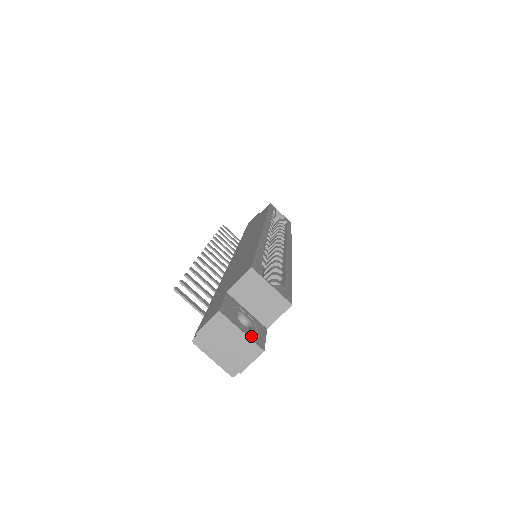
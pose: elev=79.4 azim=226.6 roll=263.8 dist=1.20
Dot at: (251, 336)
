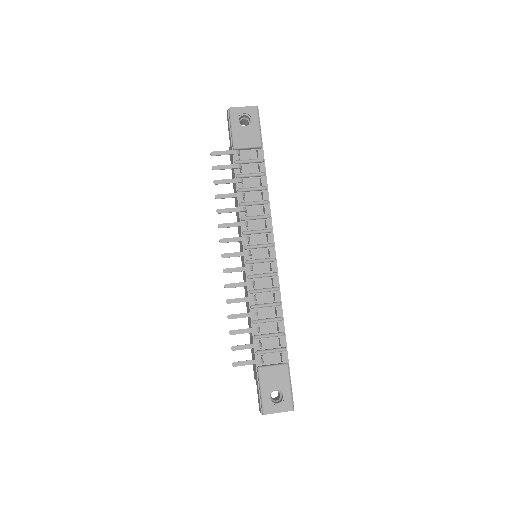
Dot at: occluded
